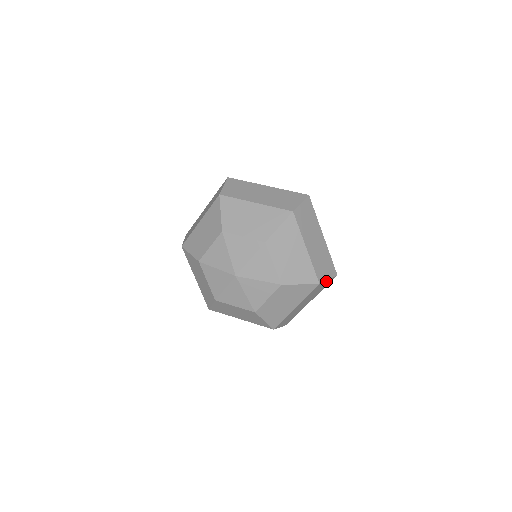
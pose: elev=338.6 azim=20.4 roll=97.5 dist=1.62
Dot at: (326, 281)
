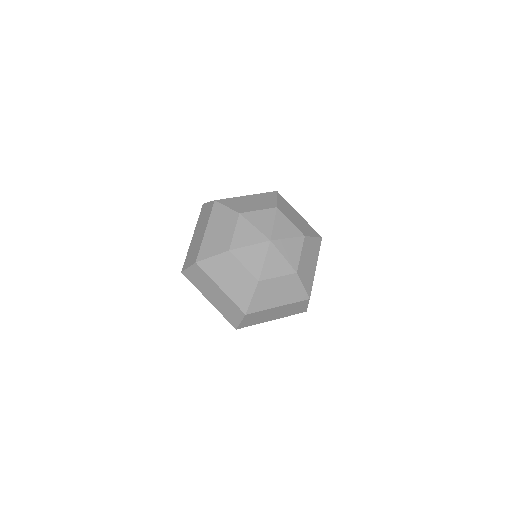
Dot at: (306, 305)
